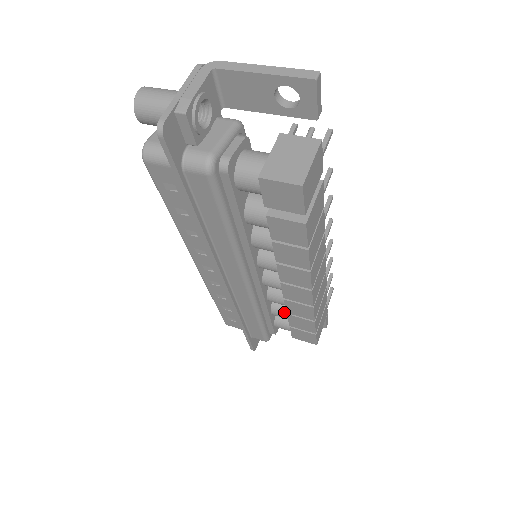
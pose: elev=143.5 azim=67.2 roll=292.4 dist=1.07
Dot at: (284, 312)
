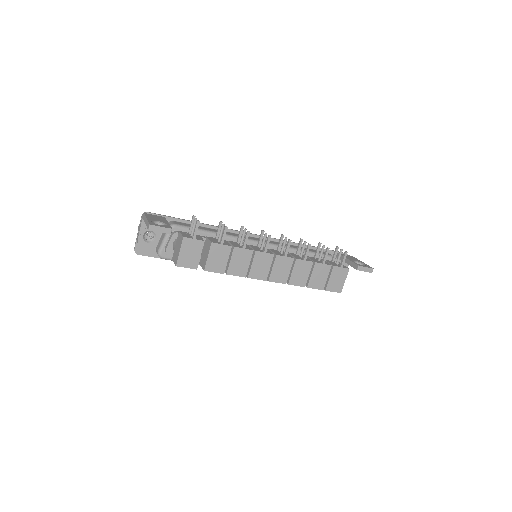
Dot at: occluded
